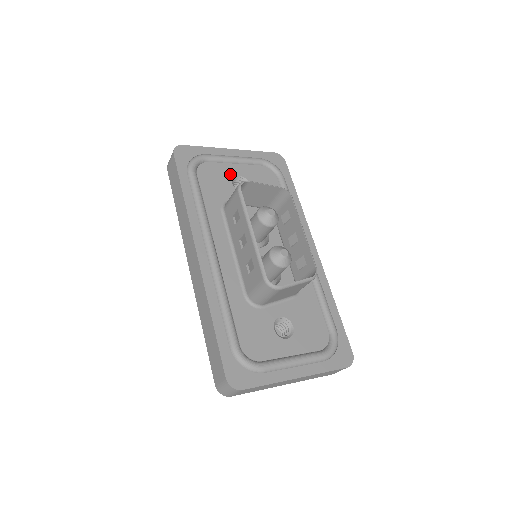
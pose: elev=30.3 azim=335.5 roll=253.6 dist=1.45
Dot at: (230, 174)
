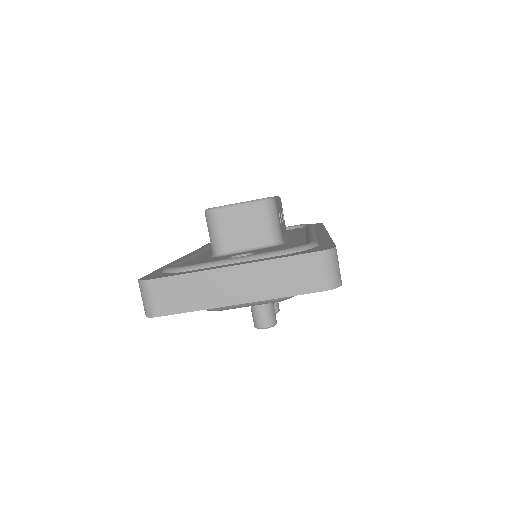
Dot at: occluded
